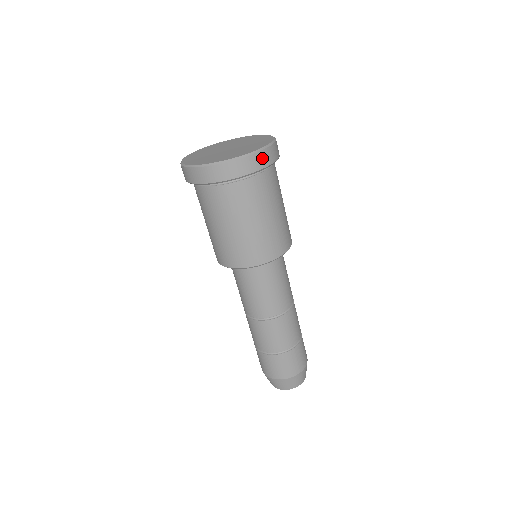
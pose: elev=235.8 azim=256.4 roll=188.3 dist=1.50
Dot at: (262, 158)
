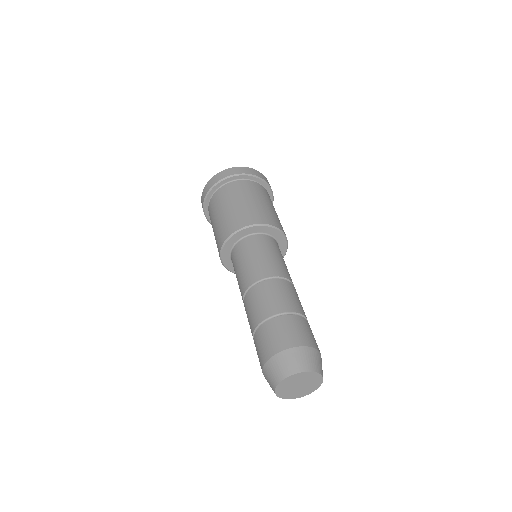
Dot at: (259, 174)
